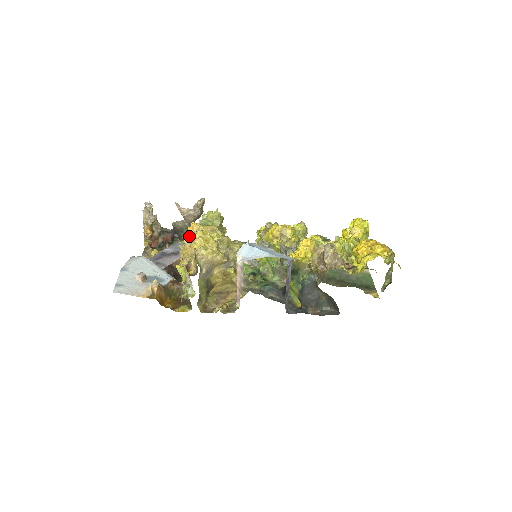
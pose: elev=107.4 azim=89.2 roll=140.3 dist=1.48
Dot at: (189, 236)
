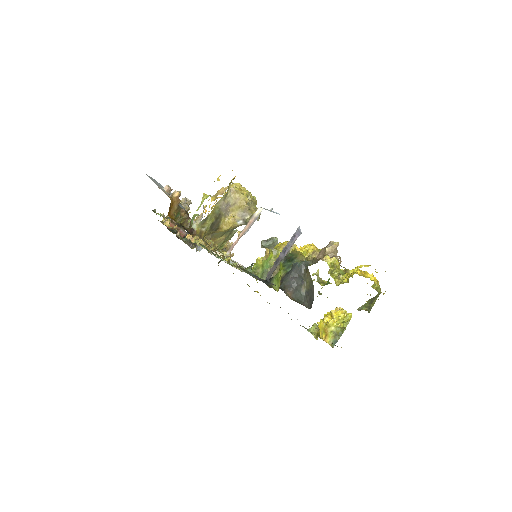
Dot at: (224, 193)
